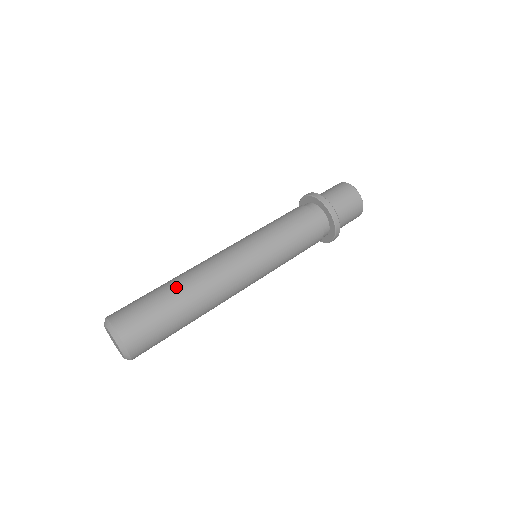
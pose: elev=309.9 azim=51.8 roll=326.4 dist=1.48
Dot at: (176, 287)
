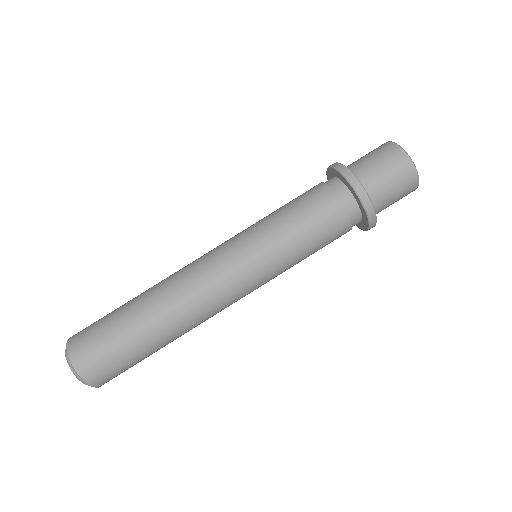
Dot at: (145, 313)
